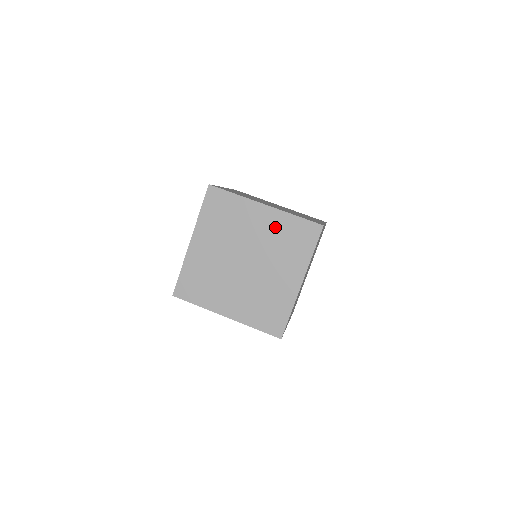
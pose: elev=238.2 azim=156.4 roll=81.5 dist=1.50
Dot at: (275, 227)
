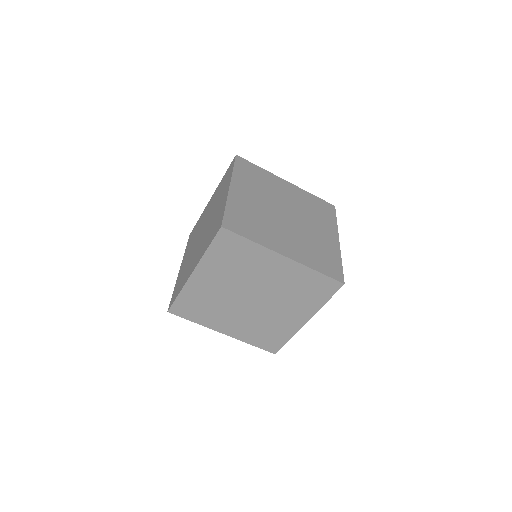
Dot at: (292, 277)
